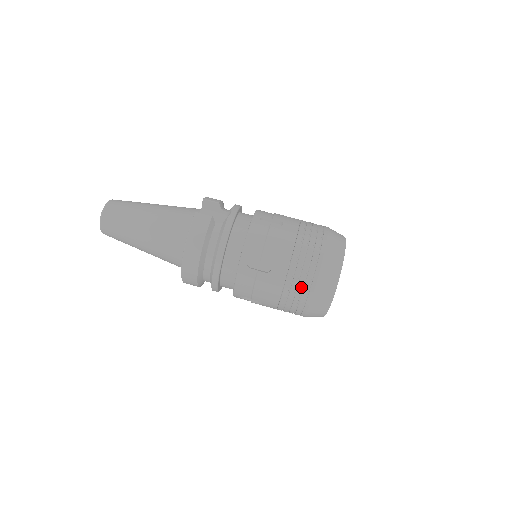
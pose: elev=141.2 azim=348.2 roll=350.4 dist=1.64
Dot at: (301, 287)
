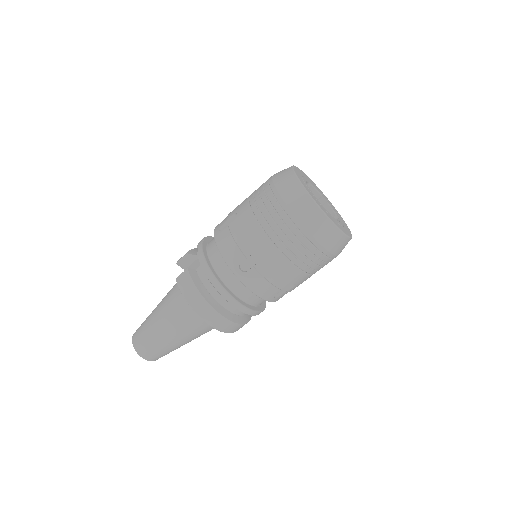
Dot at: (295, 240)
